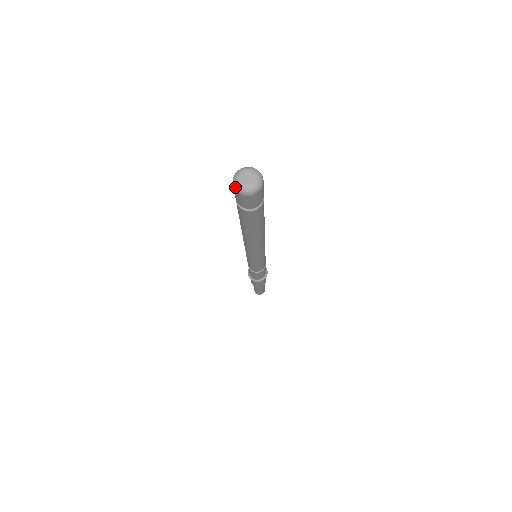
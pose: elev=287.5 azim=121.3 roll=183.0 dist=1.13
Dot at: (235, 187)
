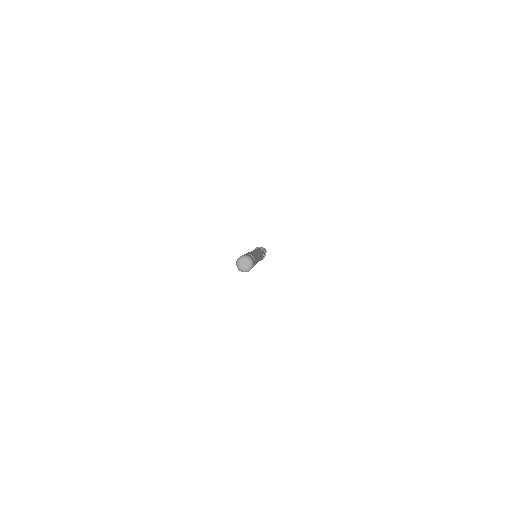
Dot at: (238, 269)
